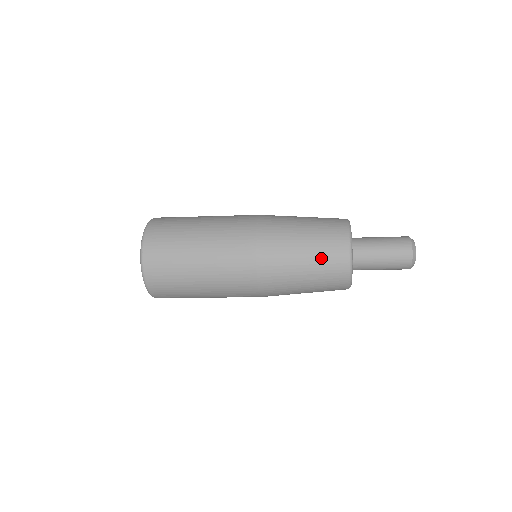
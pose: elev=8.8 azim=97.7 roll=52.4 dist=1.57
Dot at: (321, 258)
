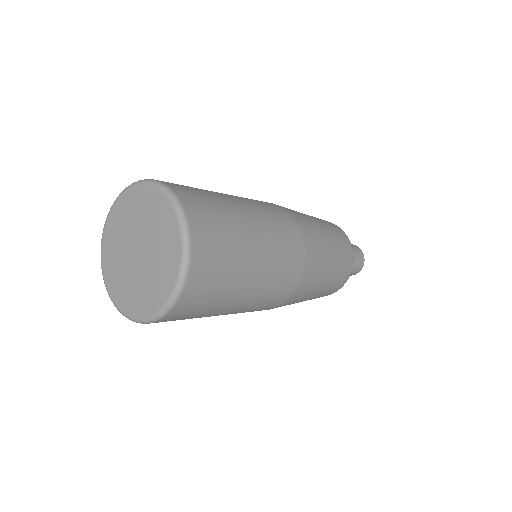
Dot at: (340, 267)
